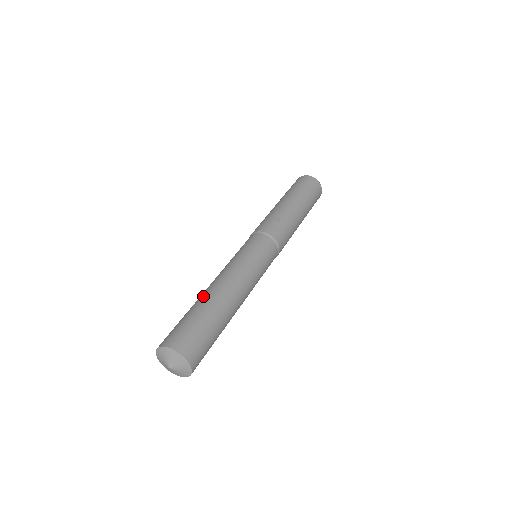
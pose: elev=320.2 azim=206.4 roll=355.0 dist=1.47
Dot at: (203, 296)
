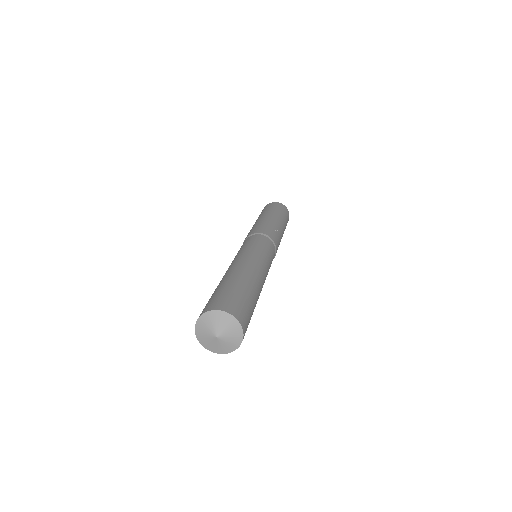
Dot at: (241, 274)
